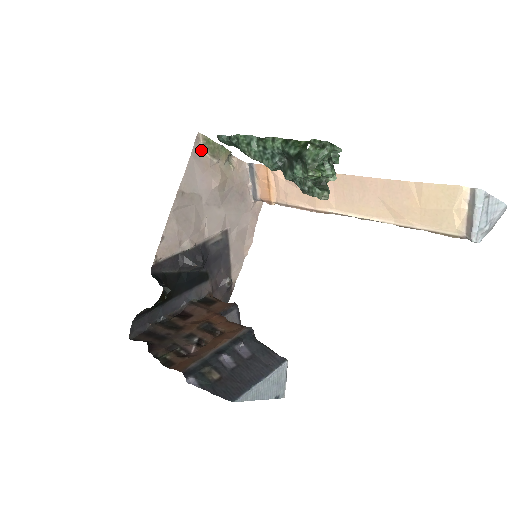
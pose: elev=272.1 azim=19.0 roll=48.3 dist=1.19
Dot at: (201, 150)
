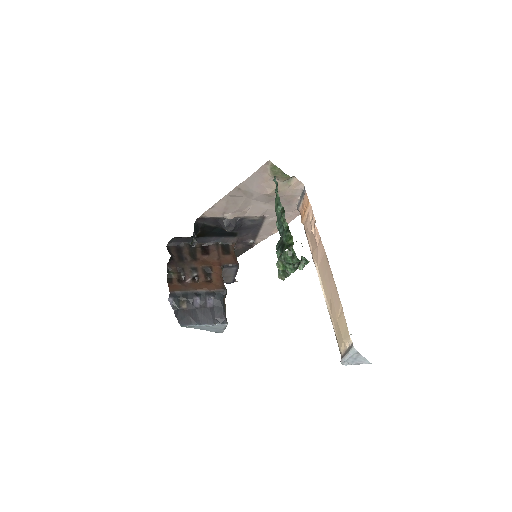
Dot at: (267, 170)
